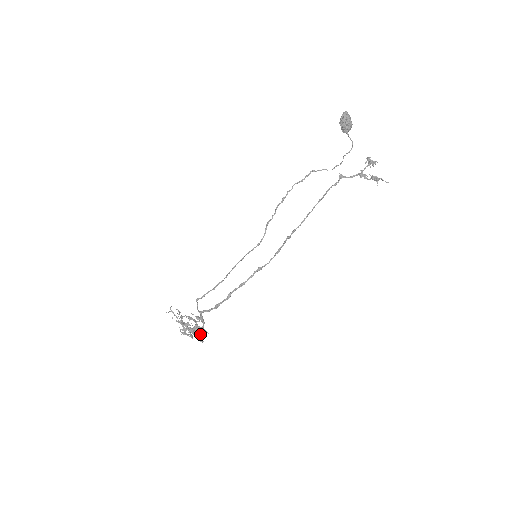
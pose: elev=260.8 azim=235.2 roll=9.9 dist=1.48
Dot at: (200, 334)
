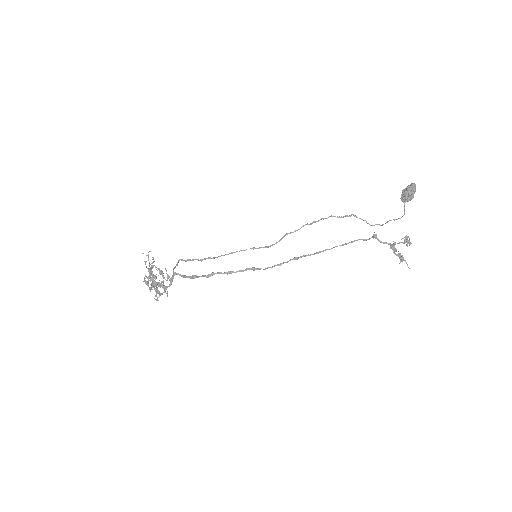
Dot at: occluded
